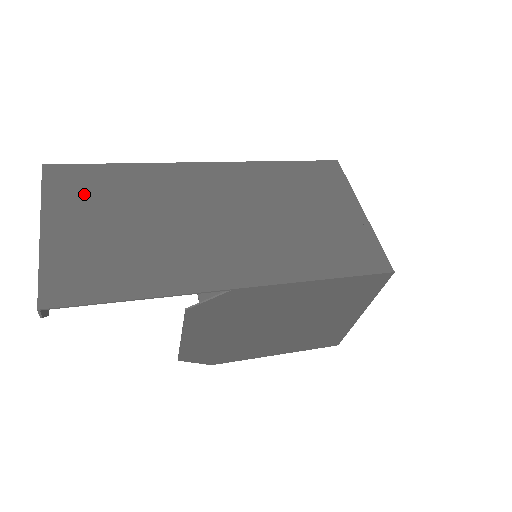
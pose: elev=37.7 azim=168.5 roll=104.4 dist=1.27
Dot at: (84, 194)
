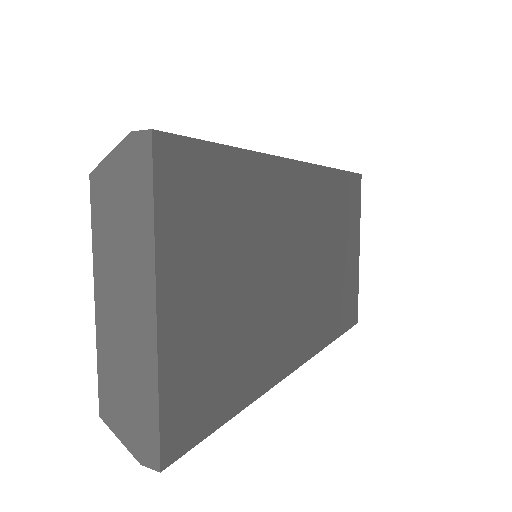
Dot at: (203, 221)
